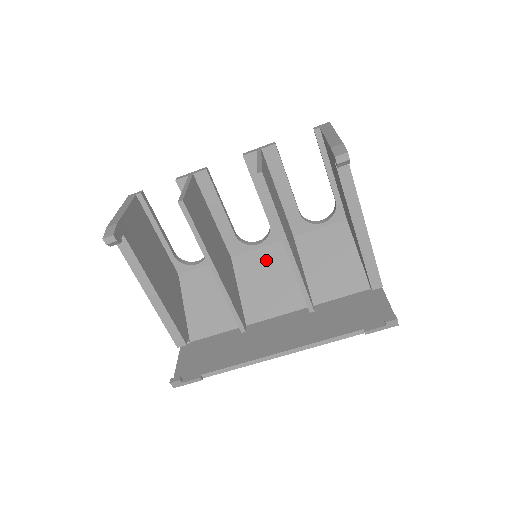
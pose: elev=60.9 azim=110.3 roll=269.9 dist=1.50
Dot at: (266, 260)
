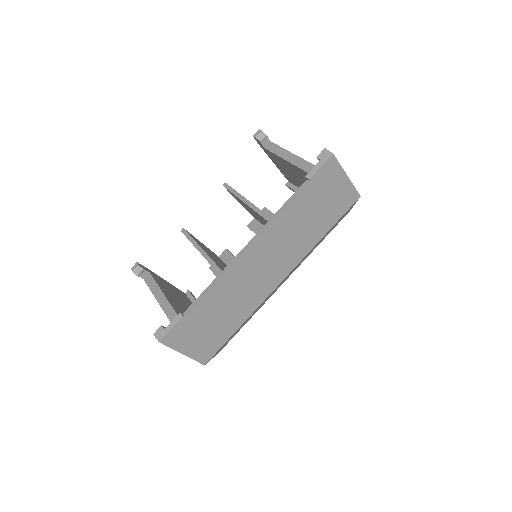
Dot at: occluded
